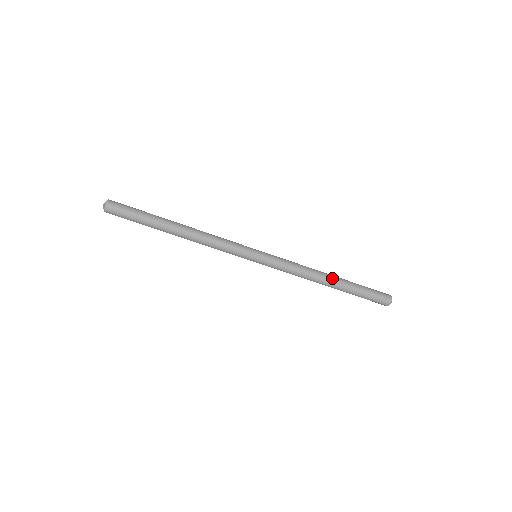
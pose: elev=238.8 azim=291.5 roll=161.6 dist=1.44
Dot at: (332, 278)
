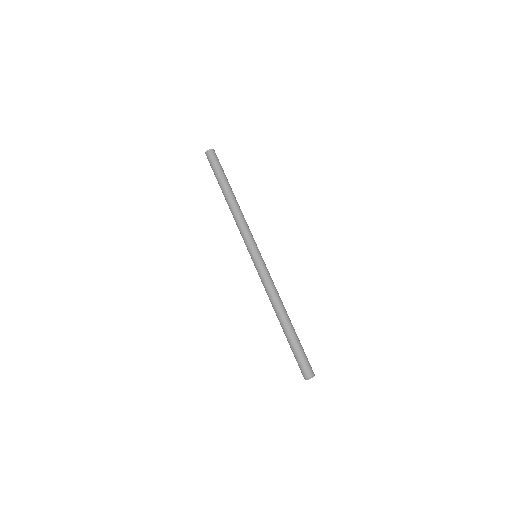
Dot at: (288, 316)
